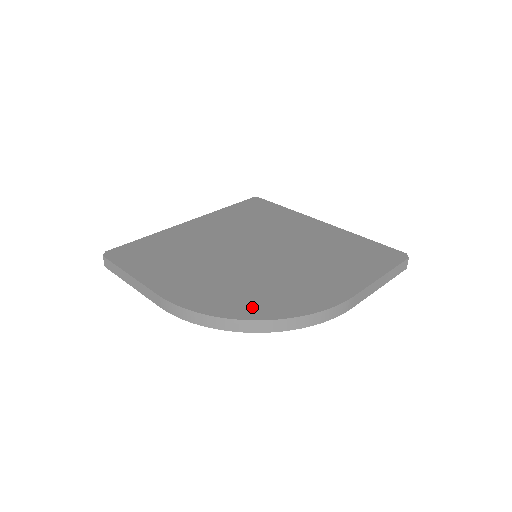
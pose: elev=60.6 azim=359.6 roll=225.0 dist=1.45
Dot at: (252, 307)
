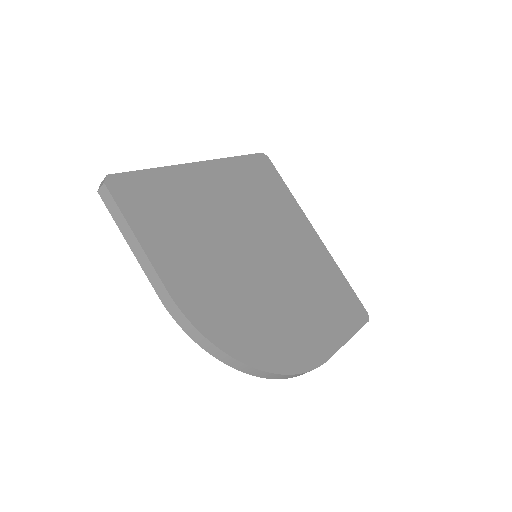
Dot at: (252, 346)
